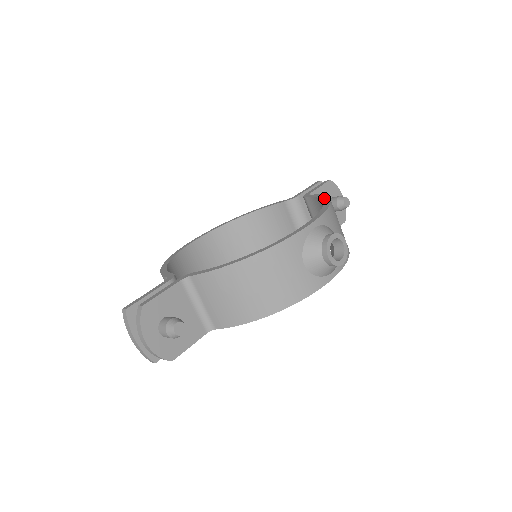
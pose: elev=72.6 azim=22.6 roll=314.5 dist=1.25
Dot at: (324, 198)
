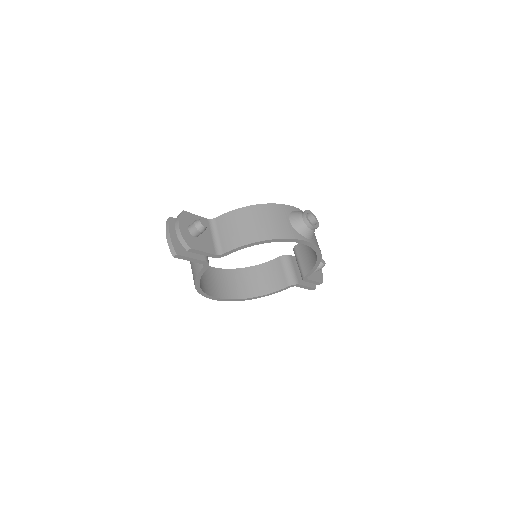
Dot at: occluded
